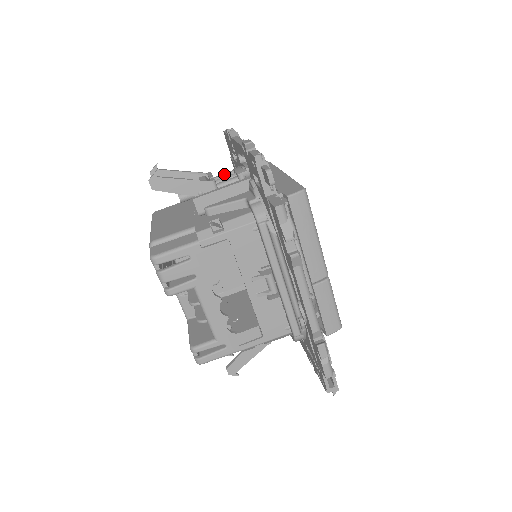
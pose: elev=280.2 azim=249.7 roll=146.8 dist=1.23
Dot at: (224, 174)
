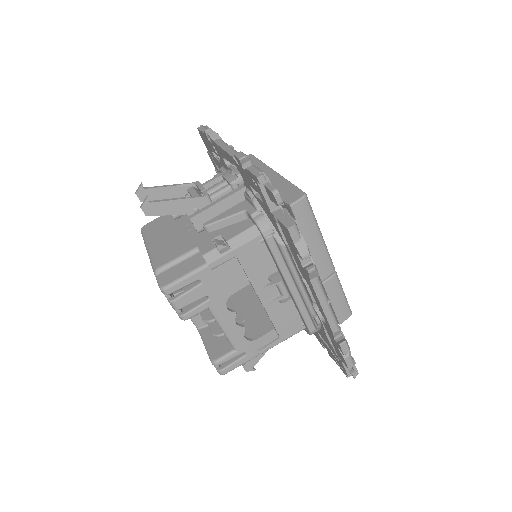
Dot at: (211, 180)
